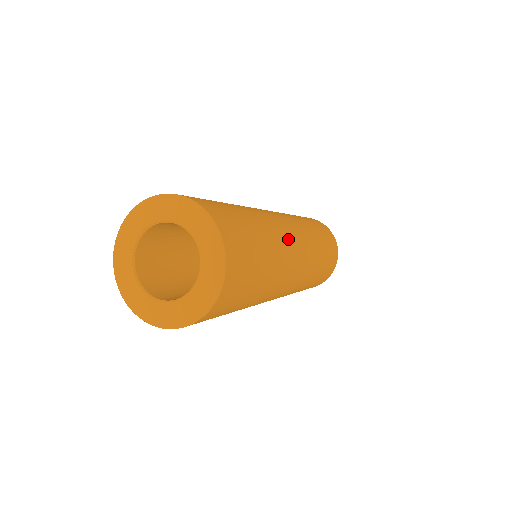
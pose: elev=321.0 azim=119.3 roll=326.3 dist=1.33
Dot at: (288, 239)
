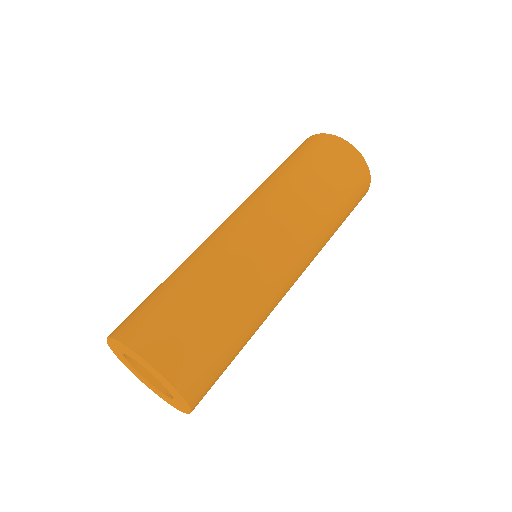
Dot at: (279, 291)
